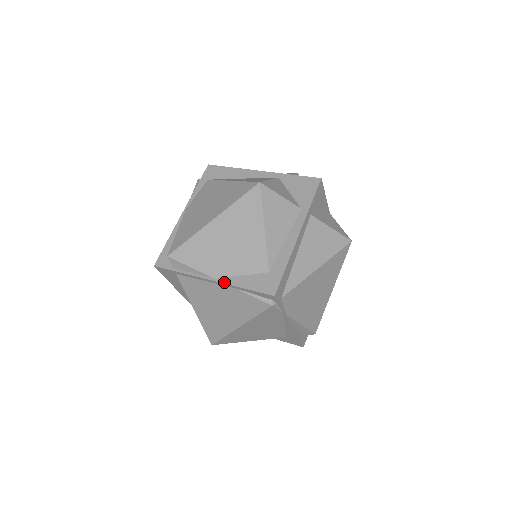
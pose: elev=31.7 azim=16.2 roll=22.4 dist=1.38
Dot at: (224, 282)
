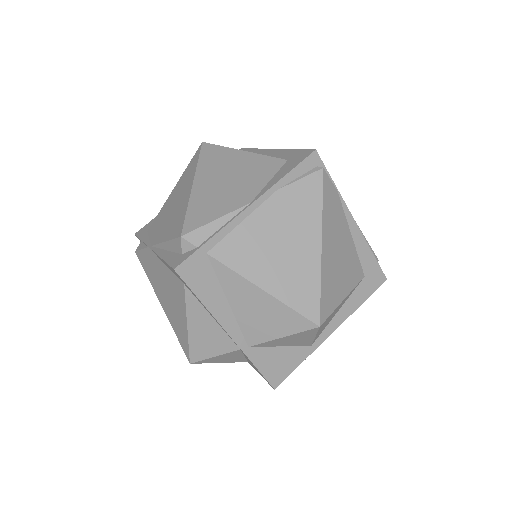
Dot at: (262, 193)
